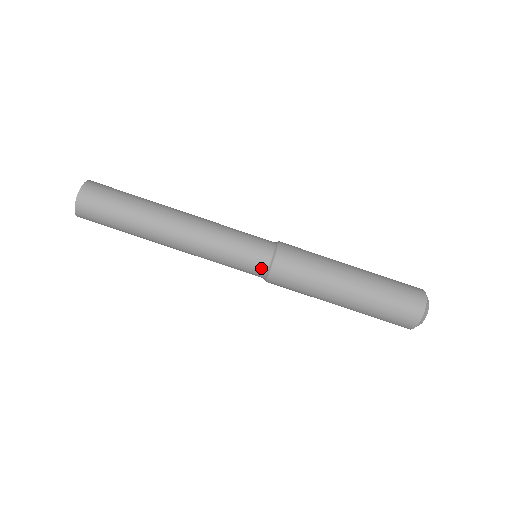
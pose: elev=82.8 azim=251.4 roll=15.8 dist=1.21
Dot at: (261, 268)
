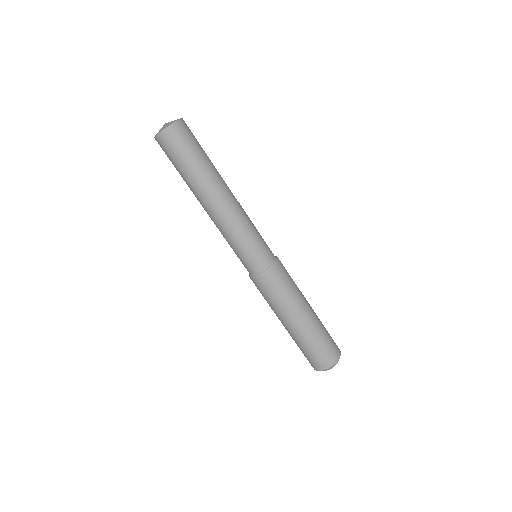
Dot at: (247, 270)
